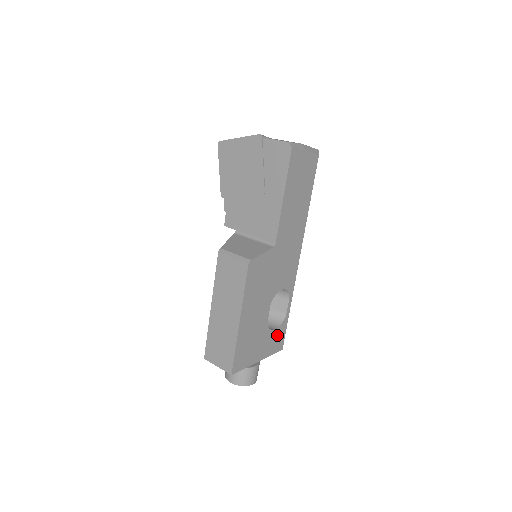
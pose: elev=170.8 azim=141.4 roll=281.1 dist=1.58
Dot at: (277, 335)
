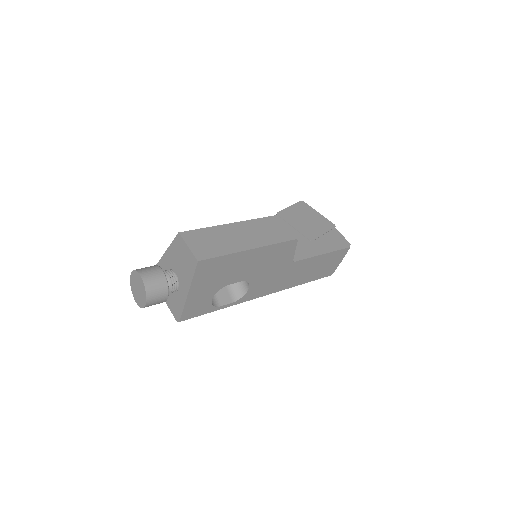
Dot at: (203, 305)
